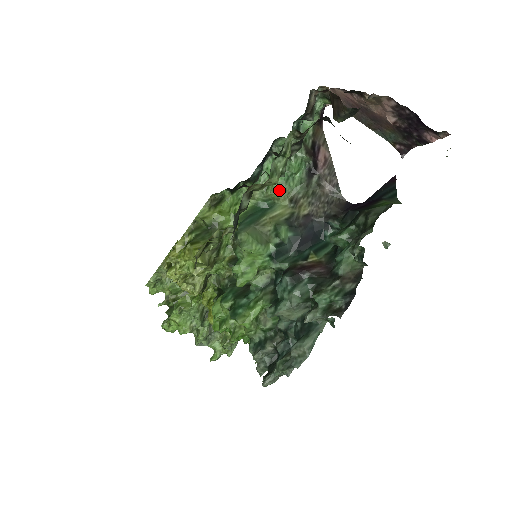
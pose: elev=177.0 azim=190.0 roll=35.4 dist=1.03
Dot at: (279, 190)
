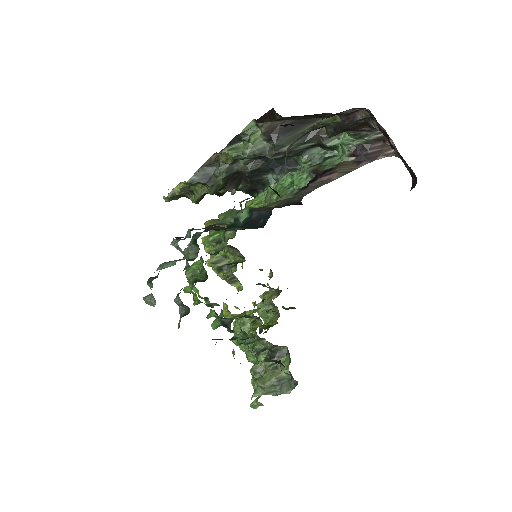
Dot at: occluded
